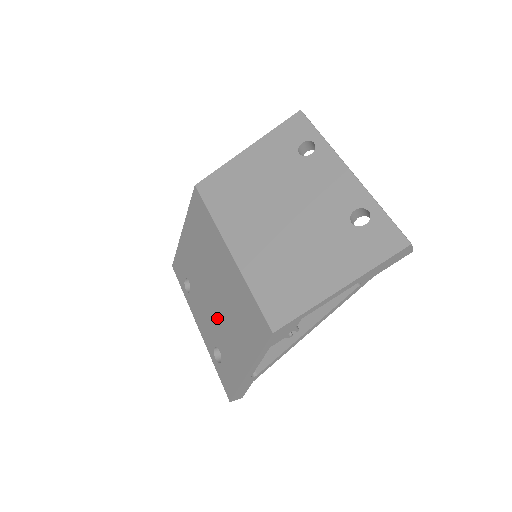
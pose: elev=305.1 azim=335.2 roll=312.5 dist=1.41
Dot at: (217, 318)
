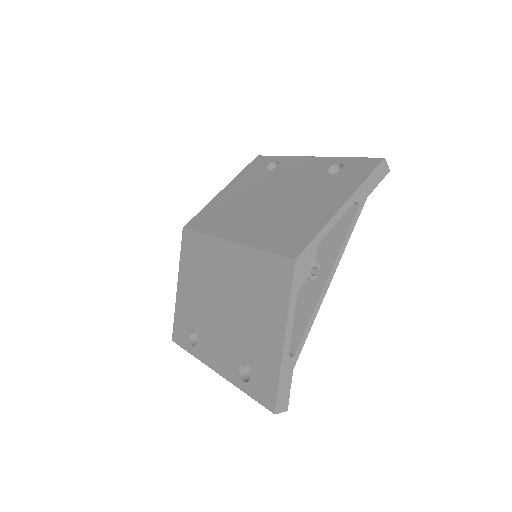
Dot at: (234, 327)
